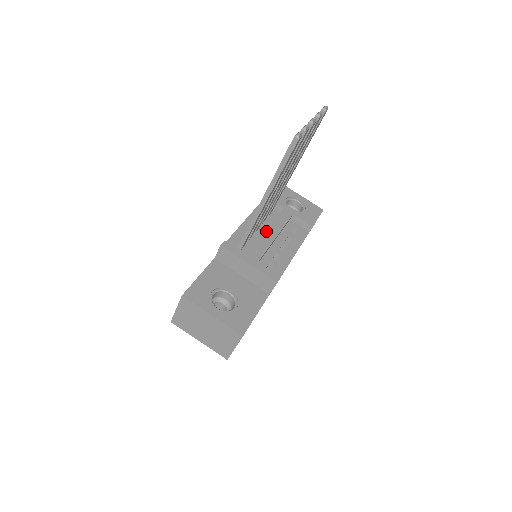
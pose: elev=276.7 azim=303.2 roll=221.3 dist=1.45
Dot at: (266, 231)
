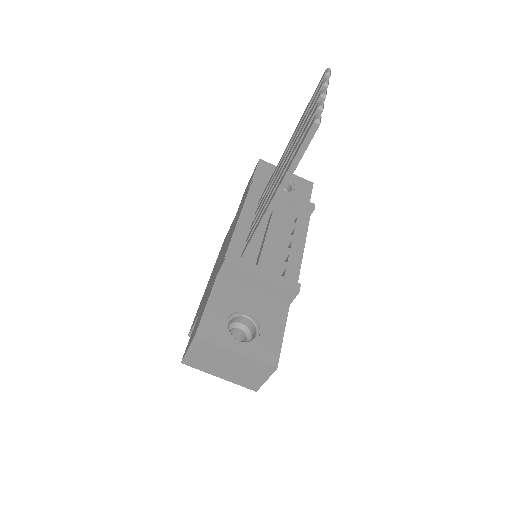
Dot at: (268, 228)
